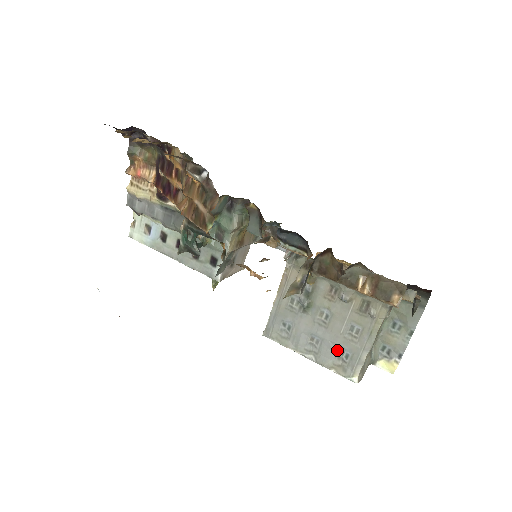
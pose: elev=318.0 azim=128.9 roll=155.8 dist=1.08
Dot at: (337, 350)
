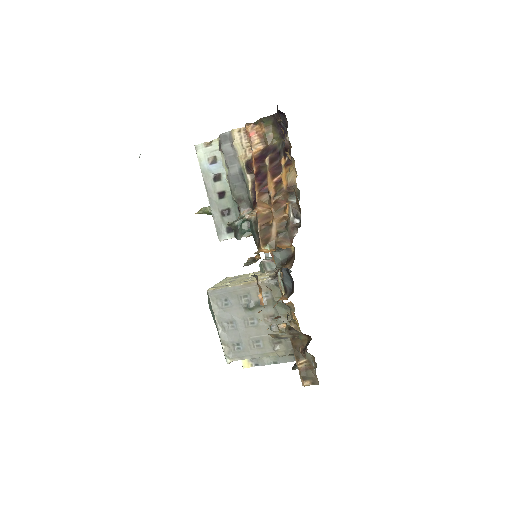
Dot at: (237, 341)
